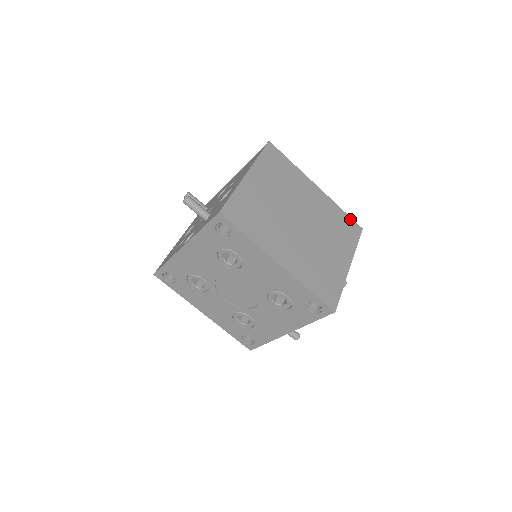
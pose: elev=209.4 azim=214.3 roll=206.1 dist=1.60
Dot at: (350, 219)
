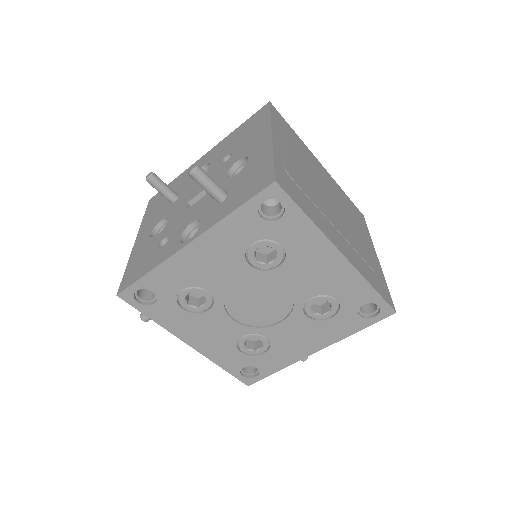
Dot at: (353, 204)
